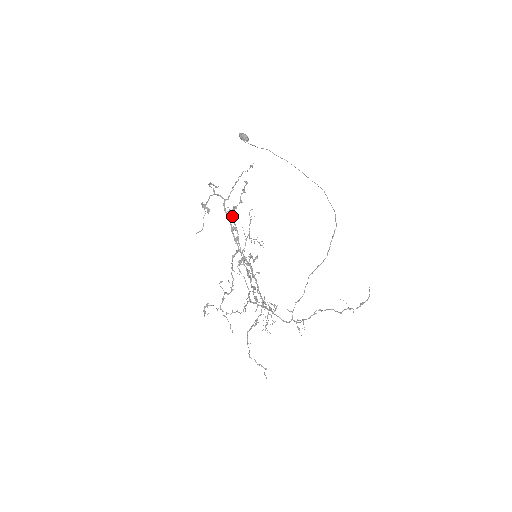
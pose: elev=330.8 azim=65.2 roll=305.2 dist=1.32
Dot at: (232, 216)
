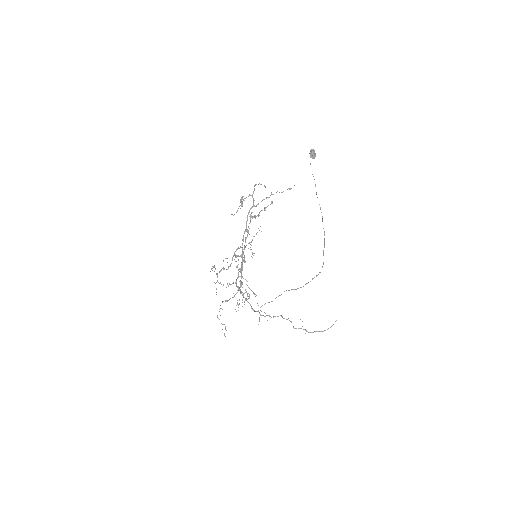
Dot at: occluded
